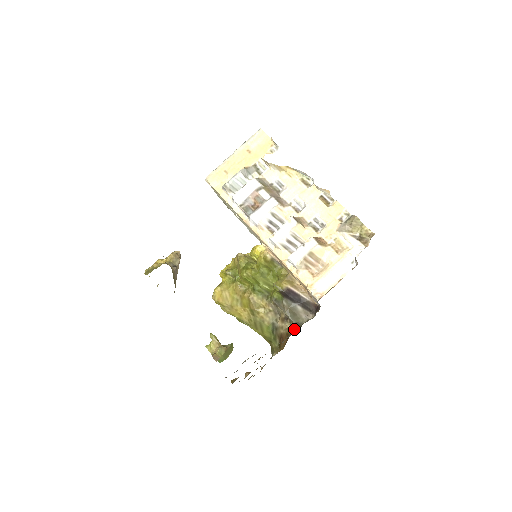
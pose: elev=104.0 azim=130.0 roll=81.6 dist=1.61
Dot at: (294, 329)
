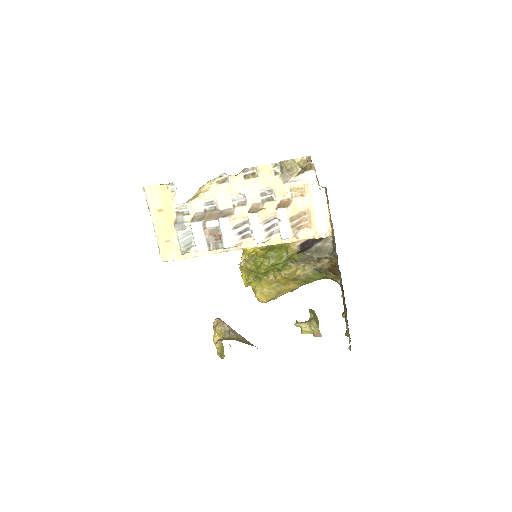
Dot at: (334, 261)
